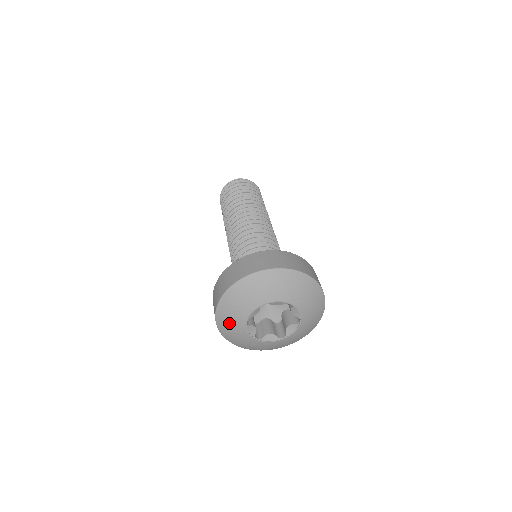
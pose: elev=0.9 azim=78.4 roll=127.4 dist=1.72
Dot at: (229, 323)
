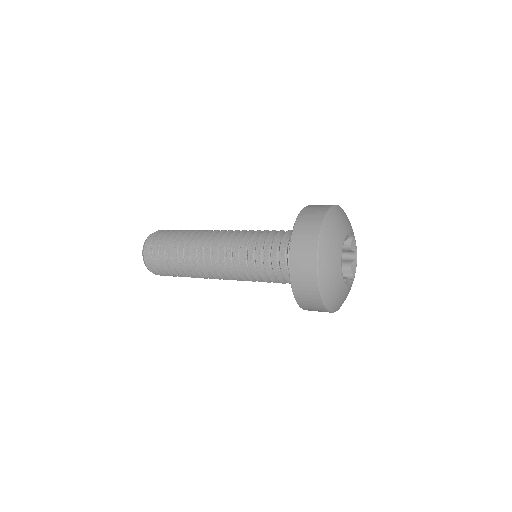
Dot at: (330, 271)
